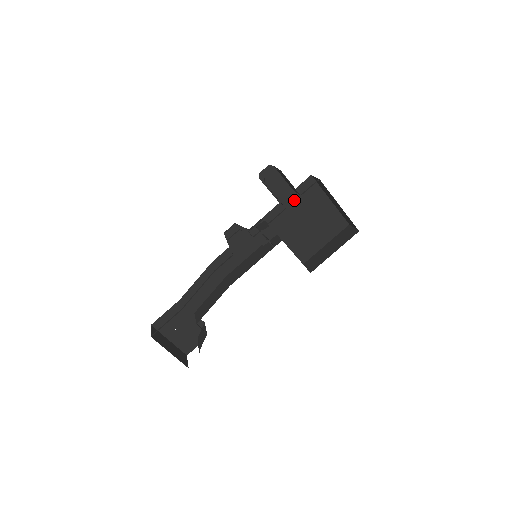
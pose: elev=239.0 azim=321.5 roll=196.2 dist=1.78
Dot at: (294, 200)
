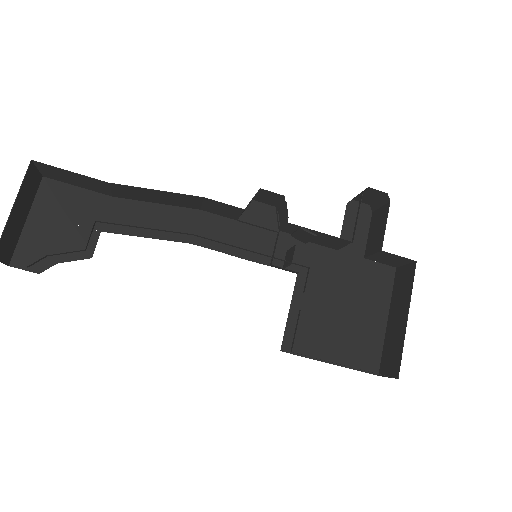
Dot at: (354, 268)
